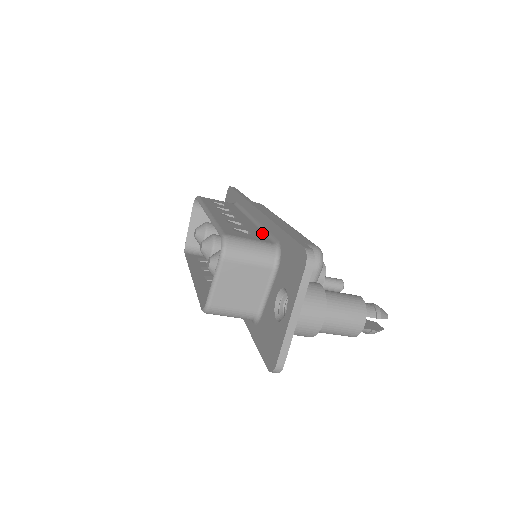
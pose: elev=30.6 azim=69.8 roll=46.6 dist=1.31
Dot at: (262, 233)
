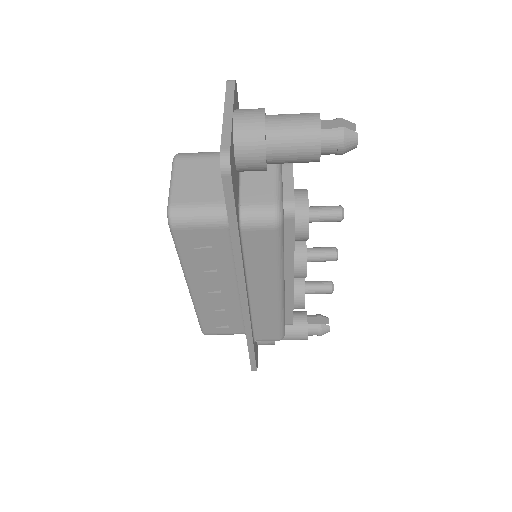
Dot at: occluded
